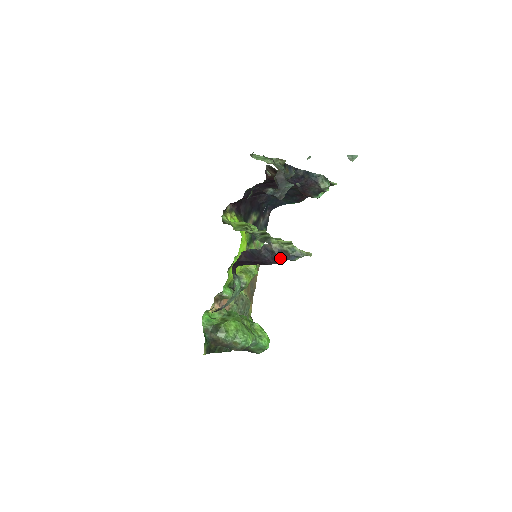
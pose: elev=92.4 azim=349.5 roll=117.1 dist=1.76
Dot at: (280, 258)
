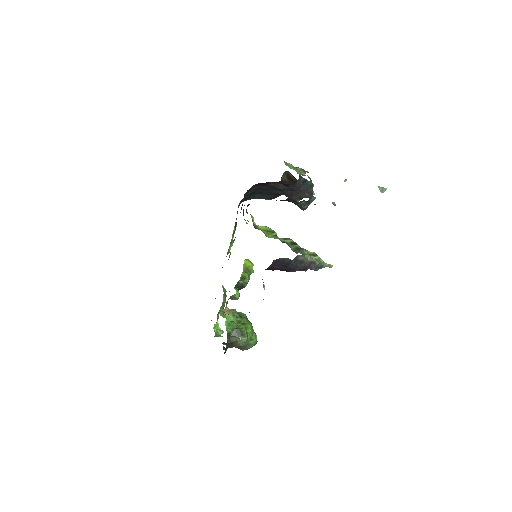
Dot at: (305, 268)
